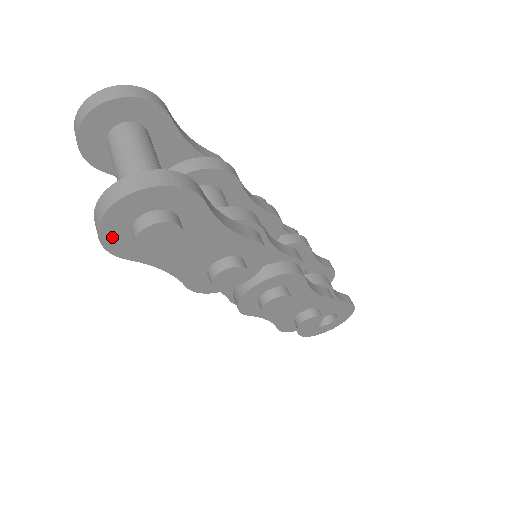
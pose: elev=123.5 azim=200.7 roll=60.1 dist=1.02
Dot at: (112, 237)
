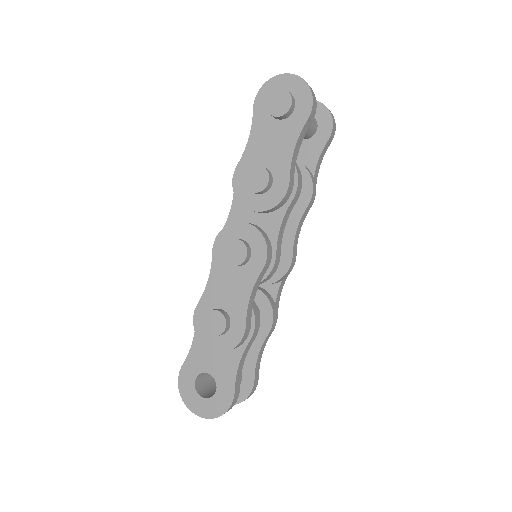
Dot at: (268, 89)
